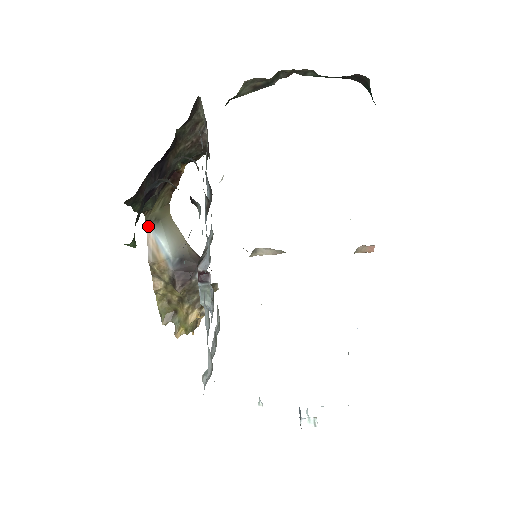
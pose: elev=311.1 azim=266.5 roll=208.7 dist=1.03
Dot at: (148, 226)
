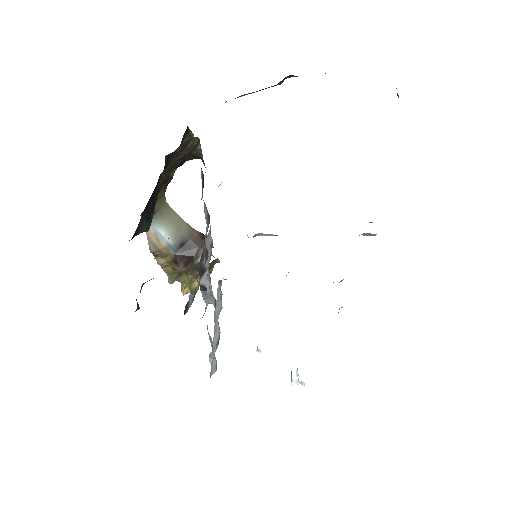
Dot at: occluded
